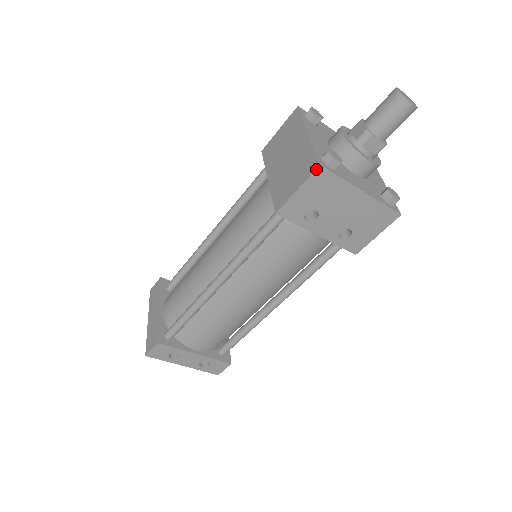
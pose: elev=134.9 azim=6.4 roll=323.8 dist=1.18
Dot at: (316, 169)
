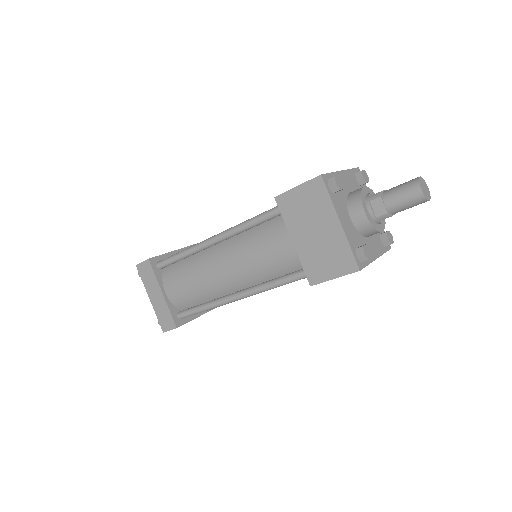
Dot at: occluded
